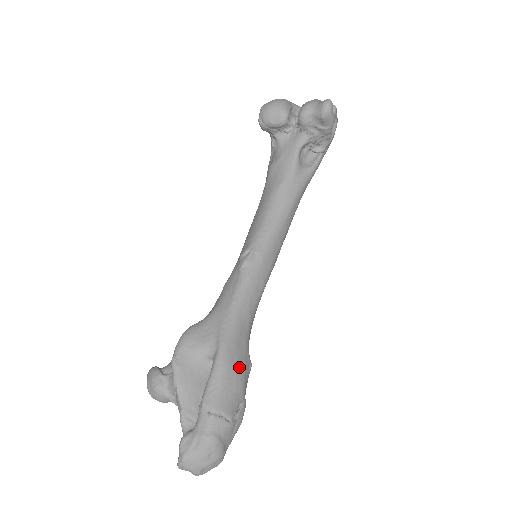
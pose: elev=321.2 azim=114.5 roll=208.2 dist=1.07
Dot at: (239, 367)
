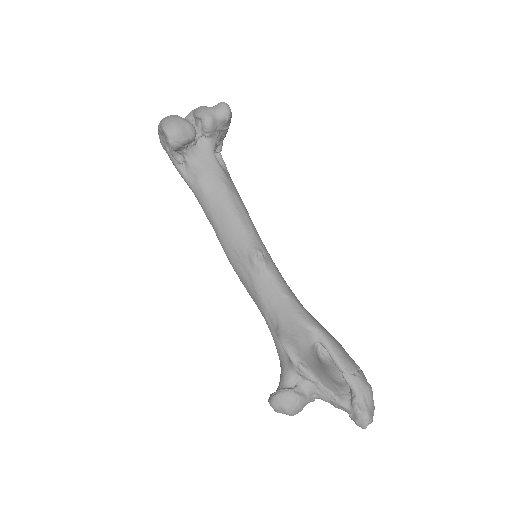
Dot at: occluded
